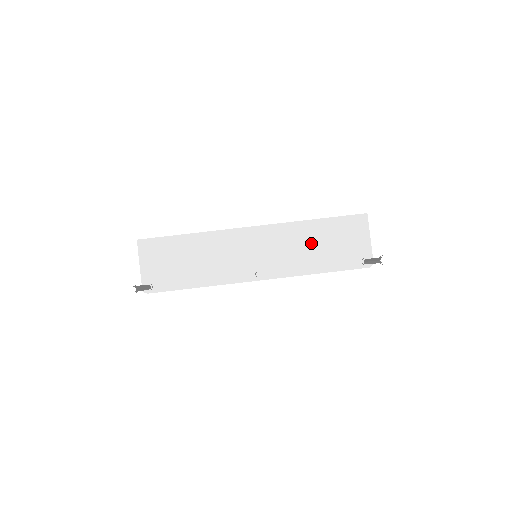
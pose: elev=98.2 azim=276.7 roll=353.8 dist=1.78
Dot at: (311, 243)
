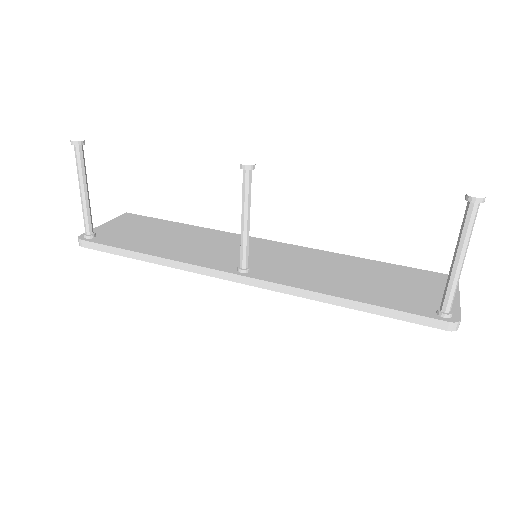
Dot at: (350, 272)
